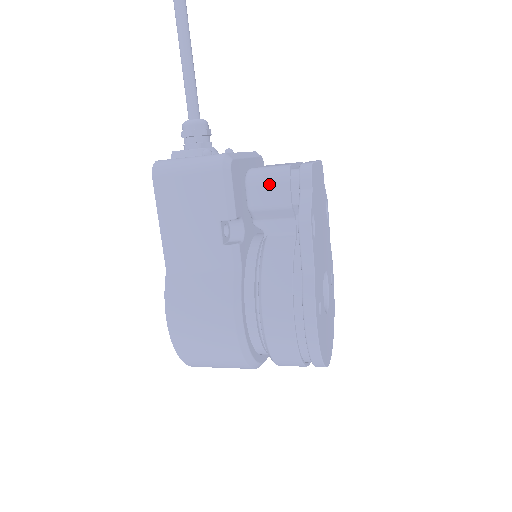
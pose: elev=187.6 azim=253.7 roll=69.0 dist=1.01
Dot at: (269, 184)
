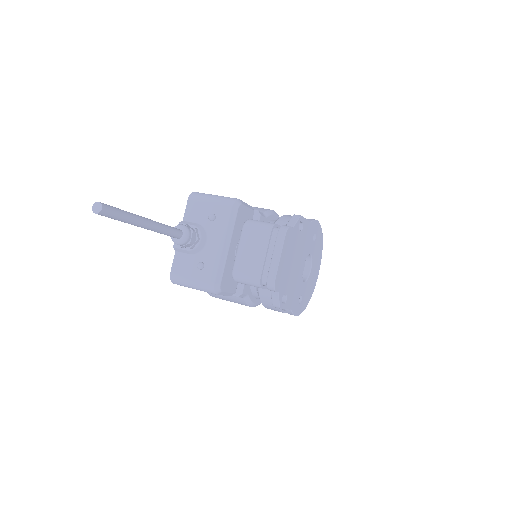
Dot at: occluded
